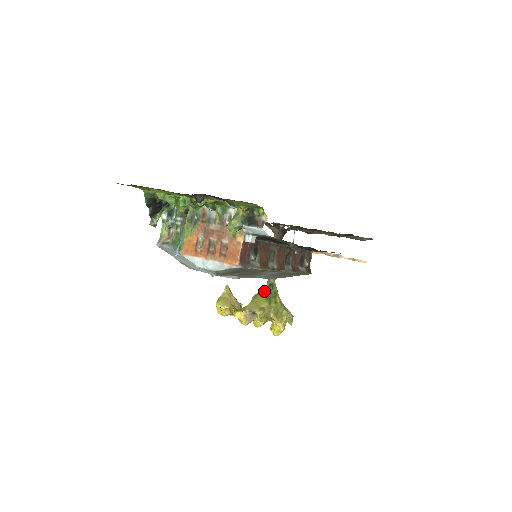
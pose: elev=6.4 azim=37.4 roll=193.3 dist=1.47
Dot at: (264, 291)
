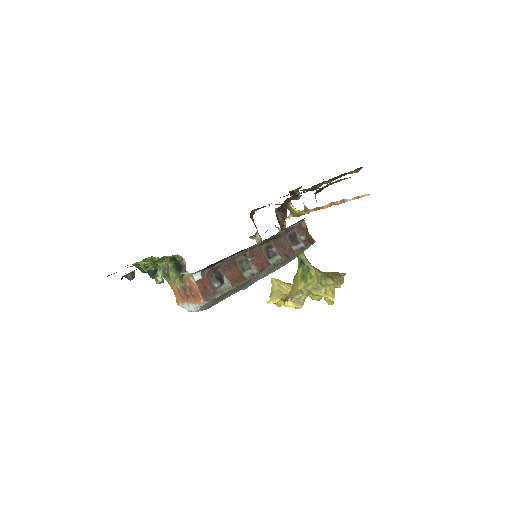
Dot at: (298, 271)
